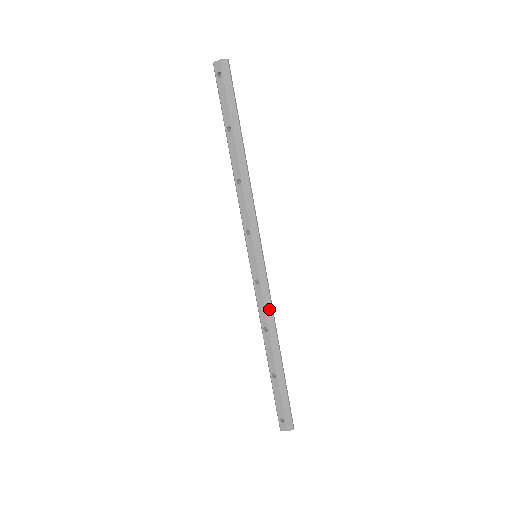
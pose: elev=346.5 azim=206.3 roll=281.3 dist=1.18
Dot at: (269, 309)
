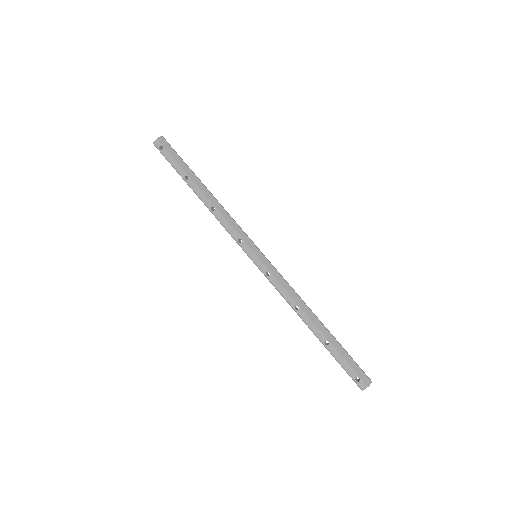
Dot at: (290, 289)
